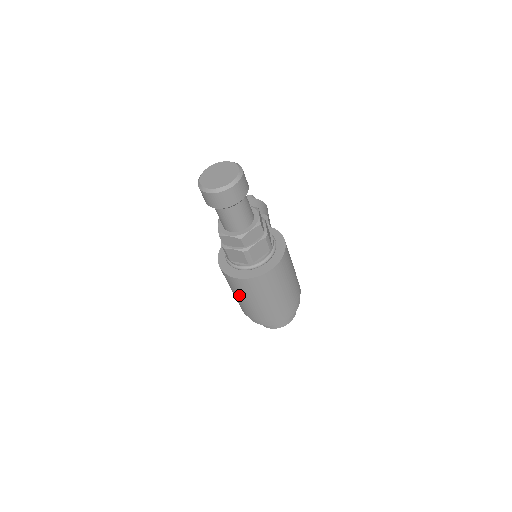
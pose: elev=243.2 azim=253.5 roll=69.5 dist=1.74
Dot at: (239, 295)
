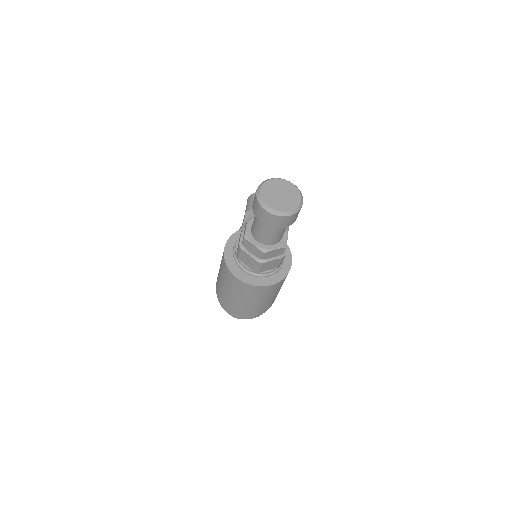
Dot at: (227, 286)
